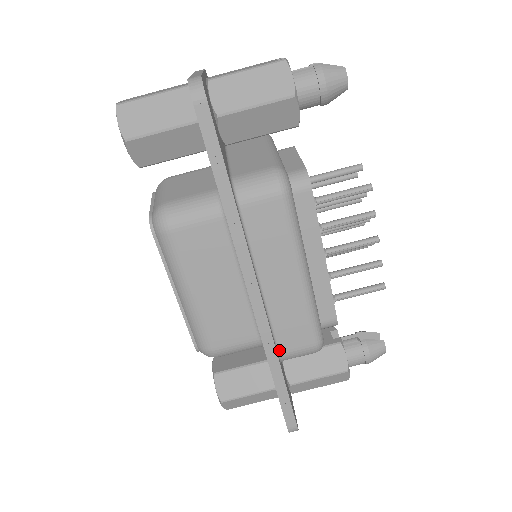
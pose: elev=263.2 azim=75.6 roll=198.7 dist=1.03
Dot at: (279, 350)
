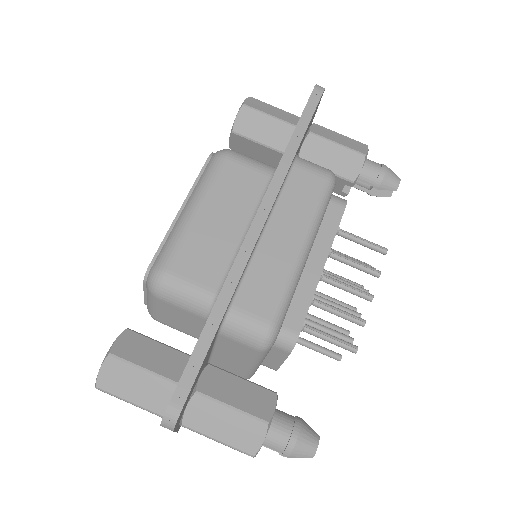
Dot at: (233, 302)
